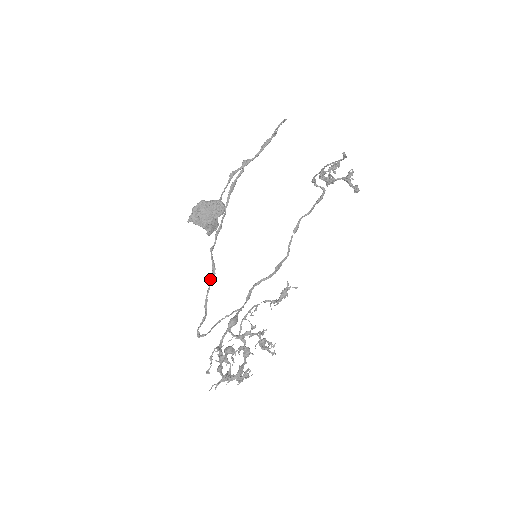
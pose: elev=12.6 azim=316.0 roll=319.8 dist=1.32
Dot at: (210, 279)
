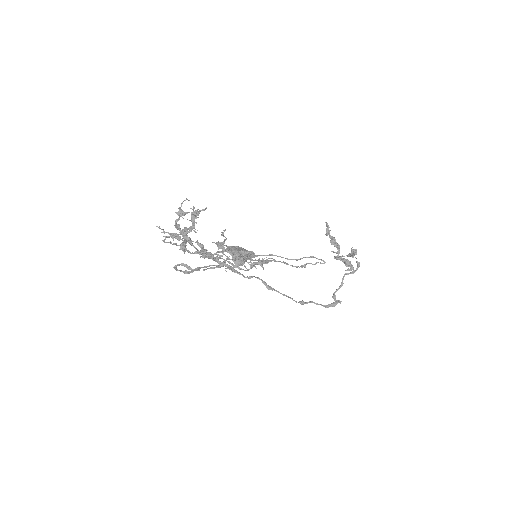
Dot at: (213, 265)
